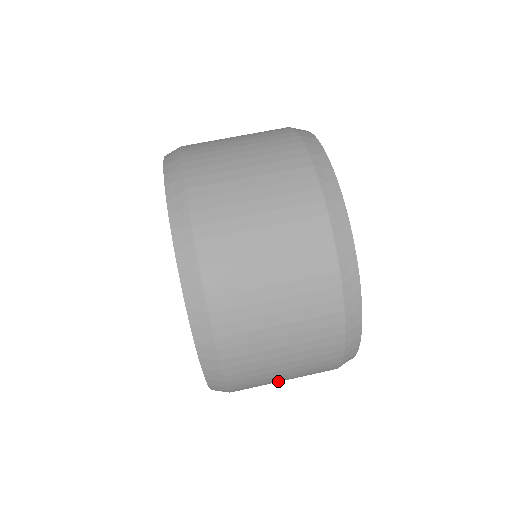
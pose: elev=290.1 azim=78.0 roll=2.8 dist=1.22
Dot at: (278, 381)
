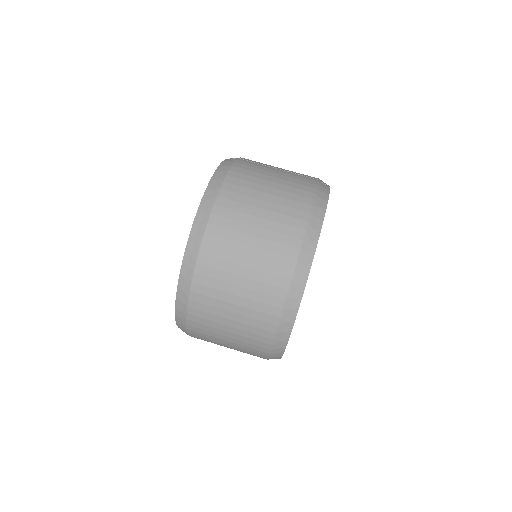
Dot at: occluded
